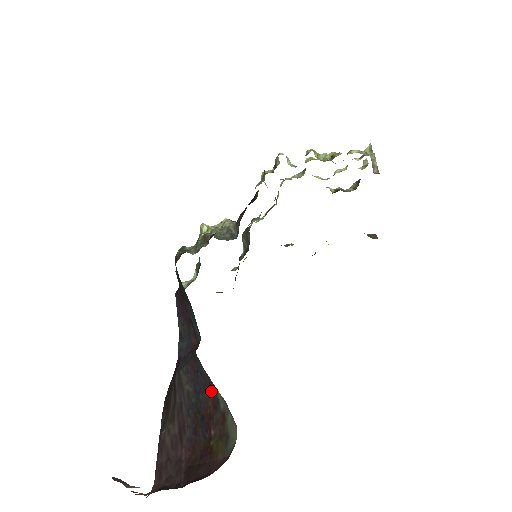
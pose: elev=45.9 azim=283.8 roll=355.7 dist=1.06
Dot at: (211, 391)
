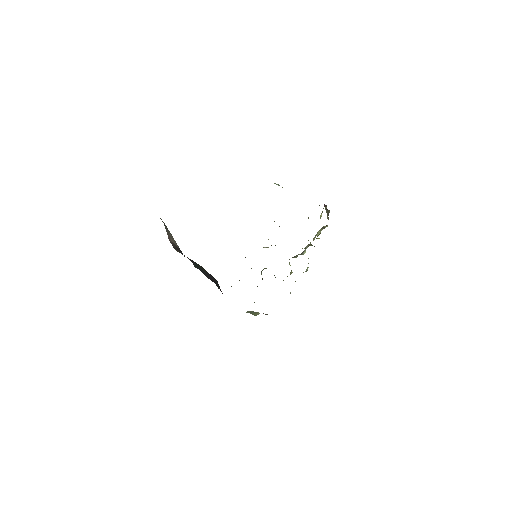
Dot at: occluded
